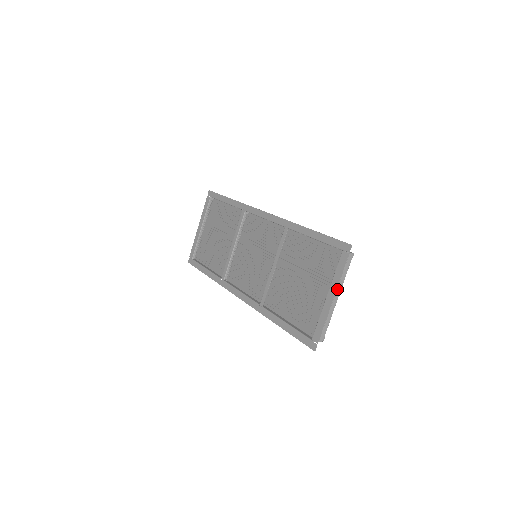
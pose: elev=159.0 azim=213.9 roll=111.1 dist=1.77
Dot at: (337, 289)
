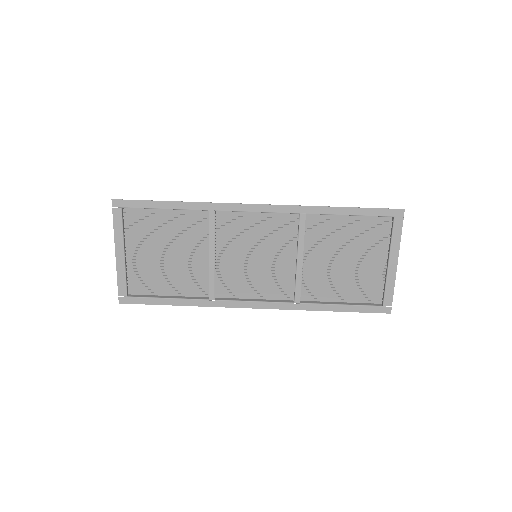
Dot at: occluded
